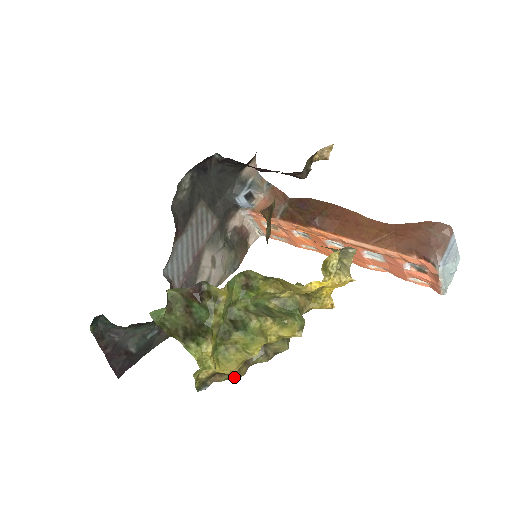
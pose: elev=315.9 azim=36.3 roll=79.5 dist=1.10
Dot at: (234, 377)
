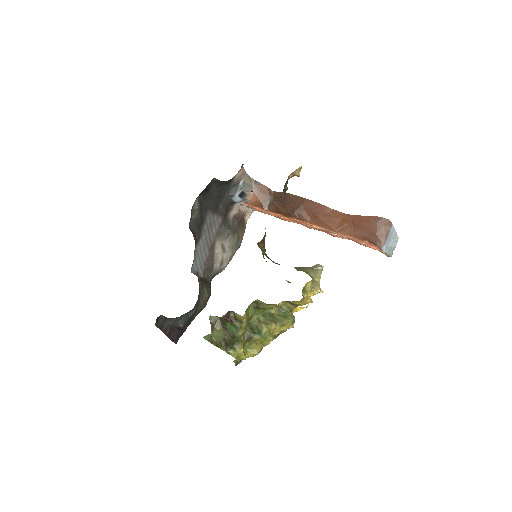
Dot at: occluded
